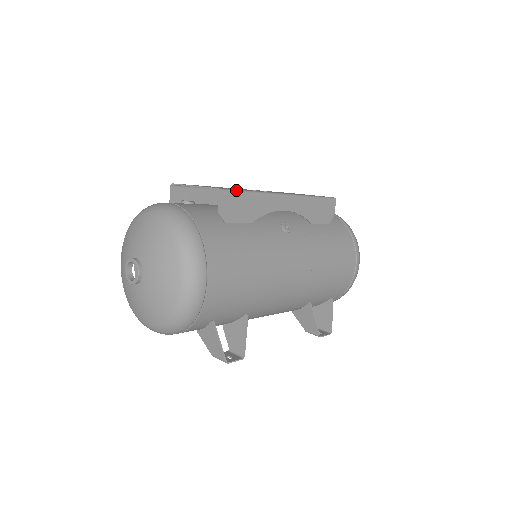
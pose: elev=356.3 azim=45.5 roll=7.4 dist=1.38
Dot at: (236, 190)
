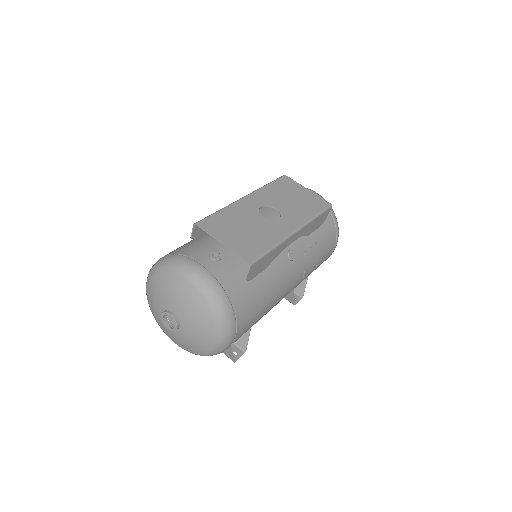
Dot at: (262, 256)
